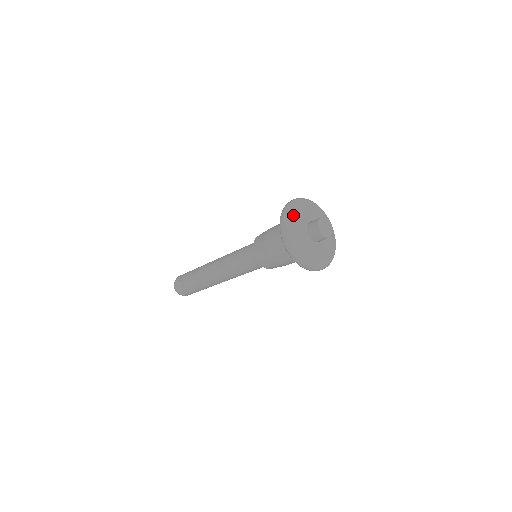
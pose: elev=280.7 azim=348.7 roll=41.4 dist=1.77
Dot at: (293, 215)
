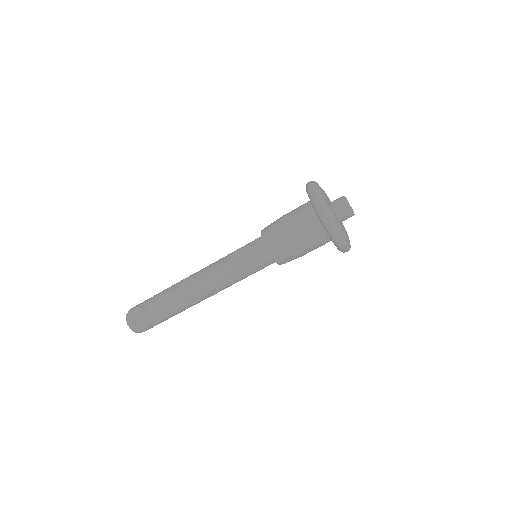
Dot at: (320, 188)
